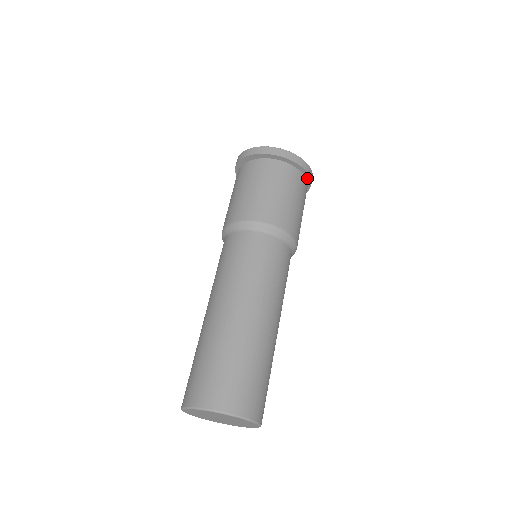
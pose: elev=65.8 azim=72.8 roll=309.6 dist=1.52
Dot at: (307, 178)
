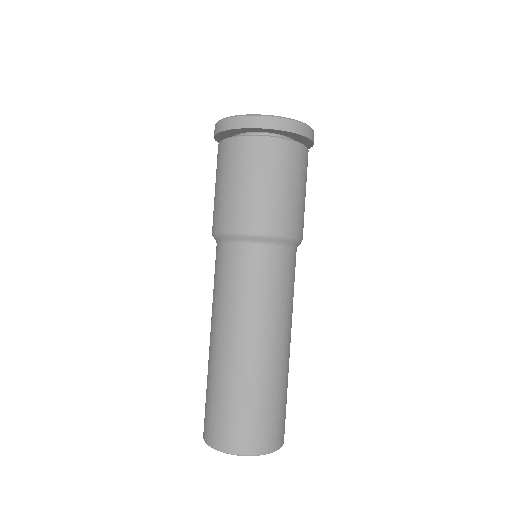
Dot at: (305, 139)
